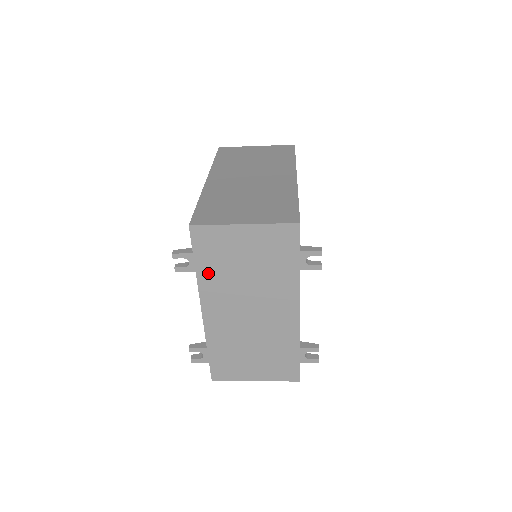
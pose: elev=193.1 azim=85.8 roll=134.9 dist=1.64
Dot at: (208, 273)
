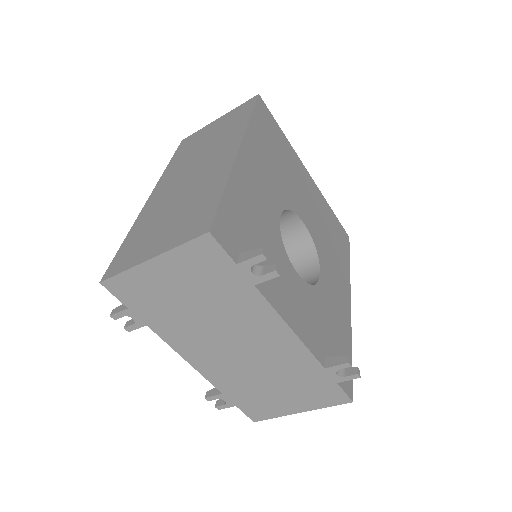
Dot at: (159, 322)
